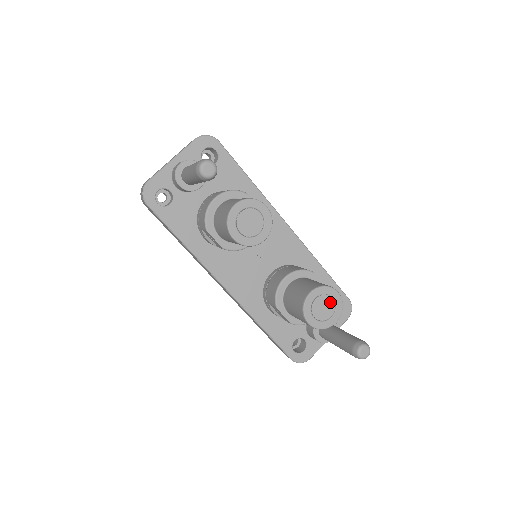
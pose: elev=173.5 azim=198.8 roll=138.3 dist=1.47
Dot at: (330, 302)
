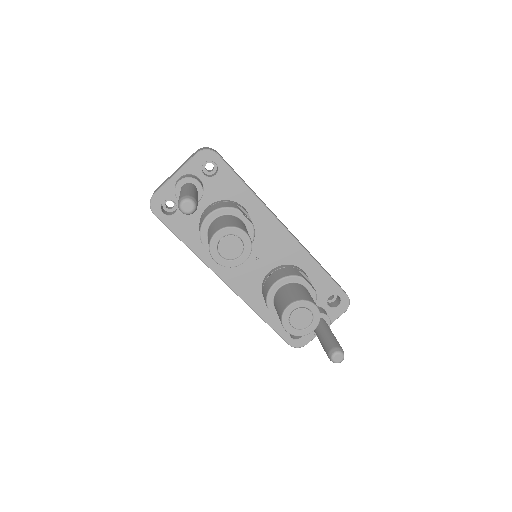
Dot at: (308, 314)
